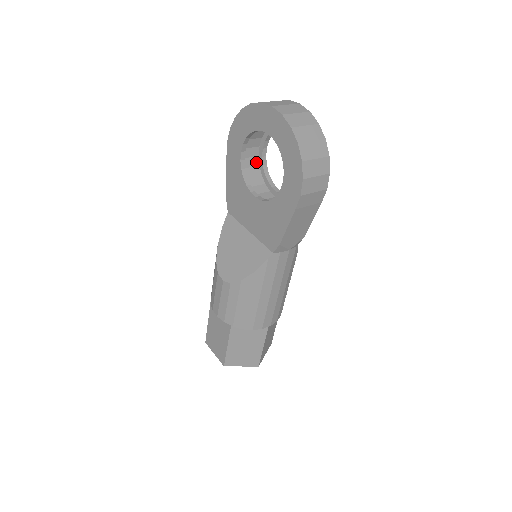
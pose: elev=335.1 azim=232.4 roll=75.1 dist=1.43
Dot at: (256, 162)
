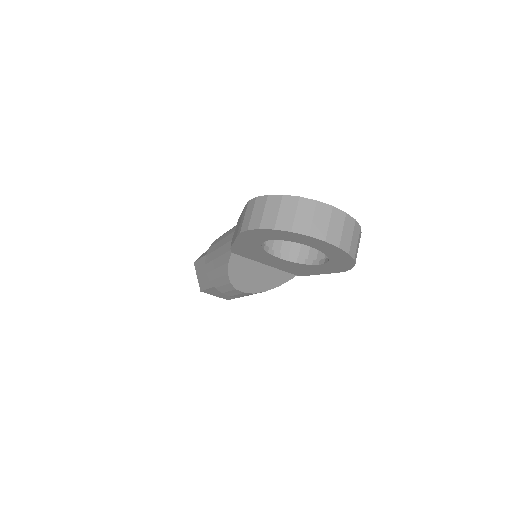
Dot at: occluded
